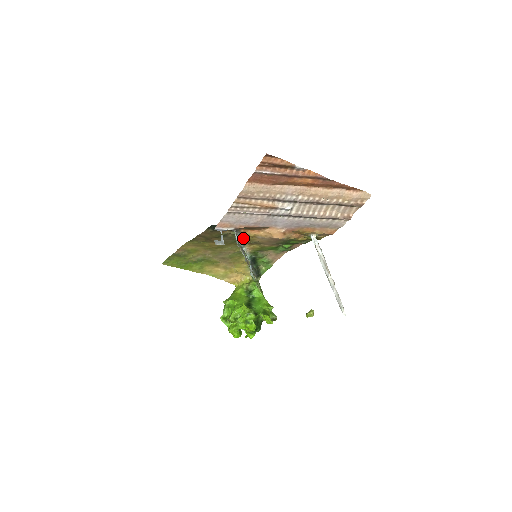
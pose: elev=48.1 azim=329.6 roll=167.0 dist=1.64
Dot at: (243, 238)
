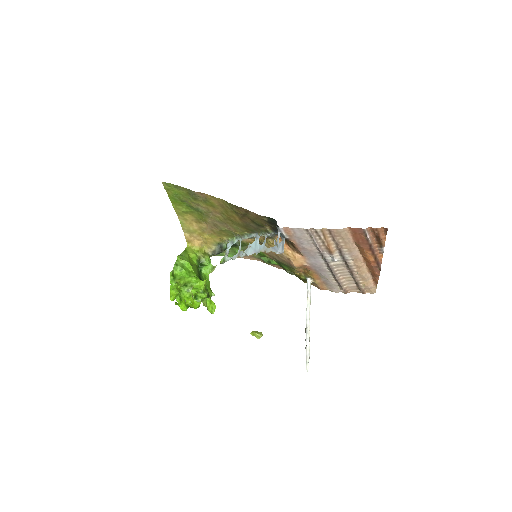
Dot at: (264, 236)
